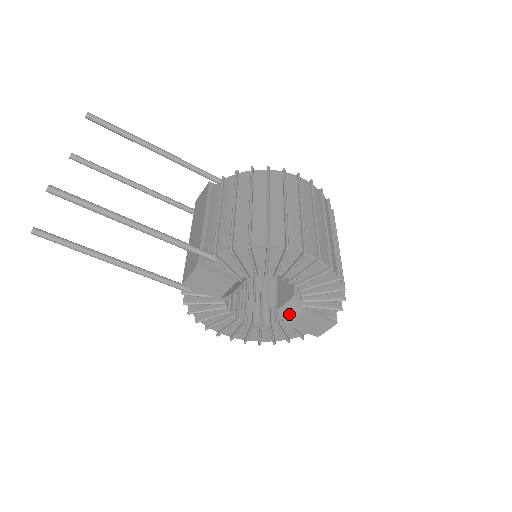
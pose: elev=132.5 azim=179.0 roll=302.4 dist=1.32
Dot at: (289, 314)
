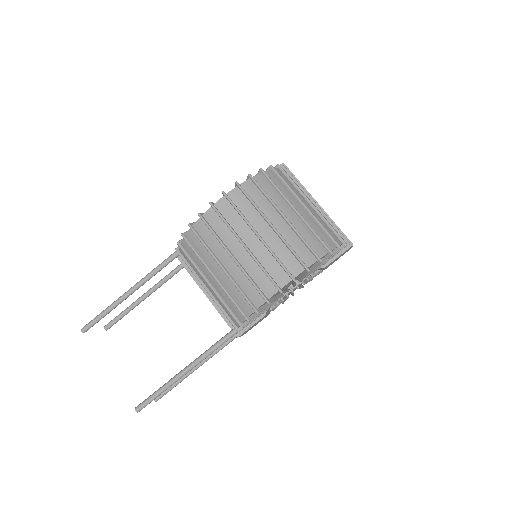
Dot at: occluded
